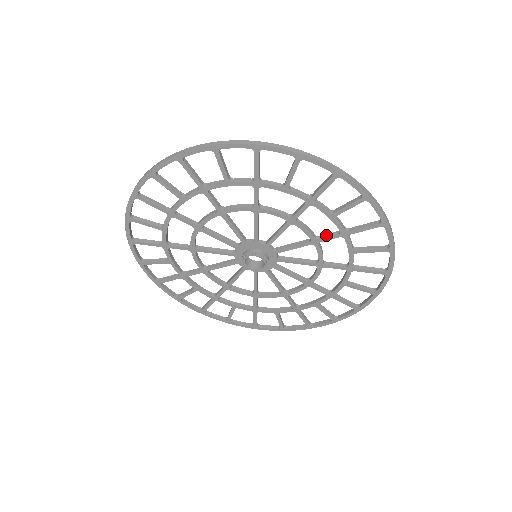
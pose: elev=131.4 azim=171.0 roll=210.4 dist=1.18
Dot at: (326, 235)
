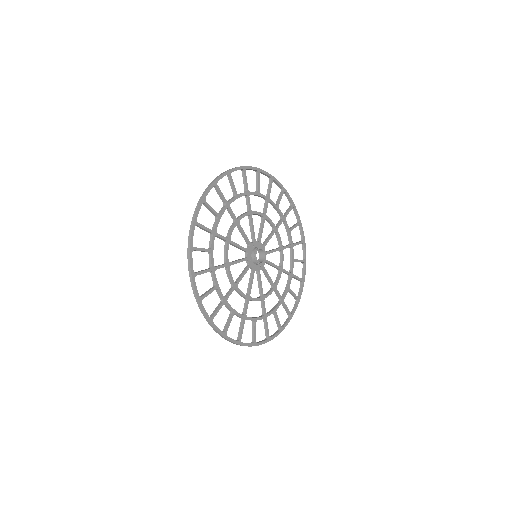
Dot at: (277, 224)
